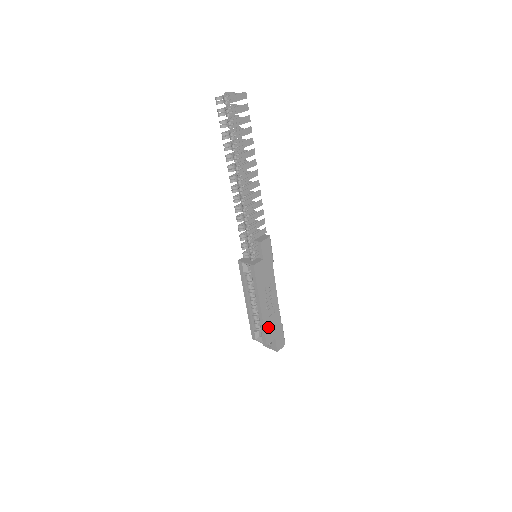
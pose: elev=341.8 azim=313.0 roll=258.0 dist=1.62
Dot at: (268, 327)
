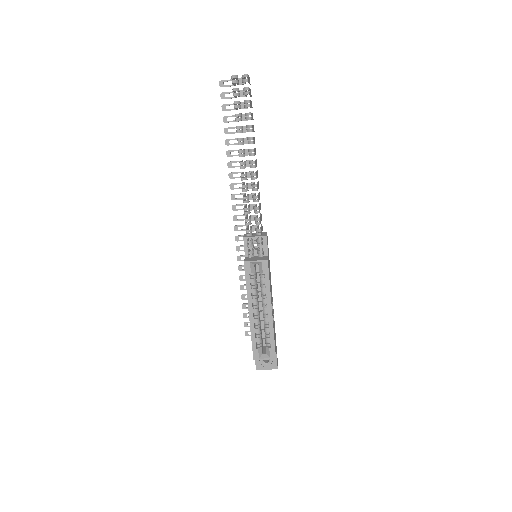
Dot at: (274, 337)
